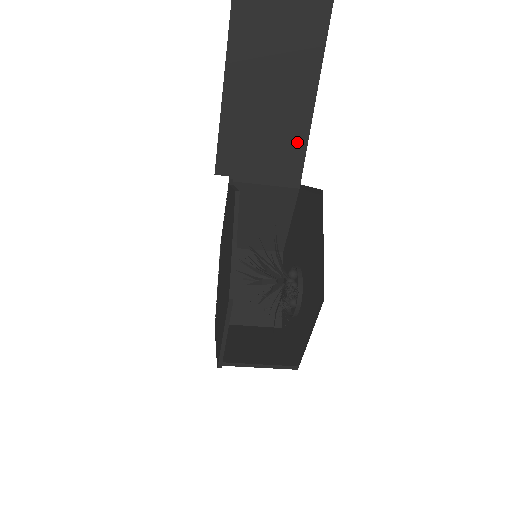
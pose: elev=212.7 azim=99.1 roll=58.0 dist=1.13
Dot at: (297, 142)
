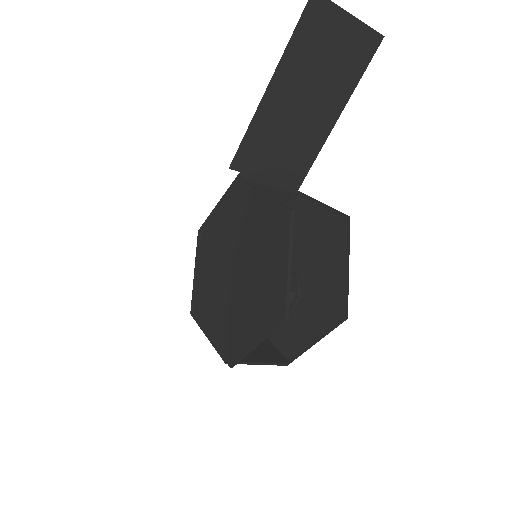
Dot at: (309, 153)
